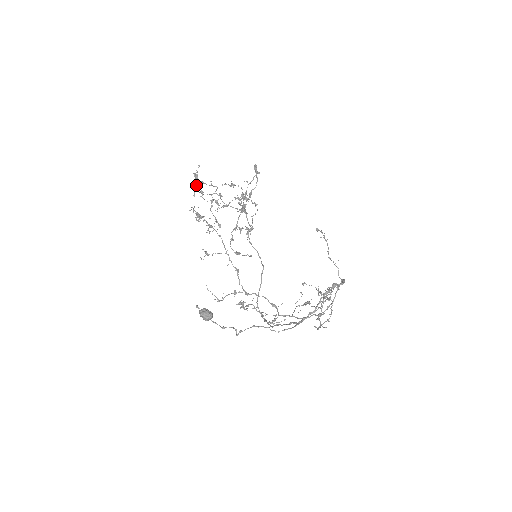
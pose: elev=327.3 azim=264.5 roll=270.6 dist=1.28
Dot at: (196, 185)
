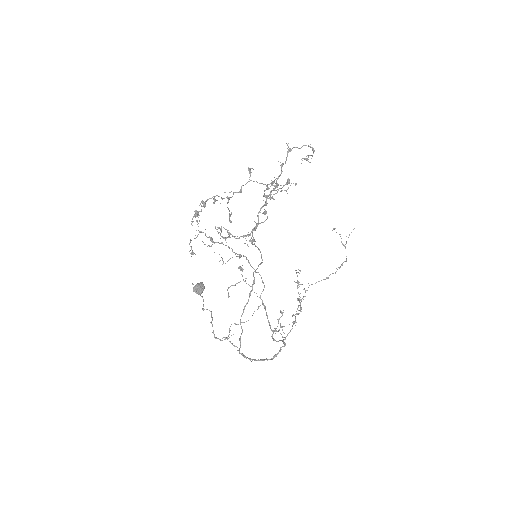
Dot at: (203, 206)
